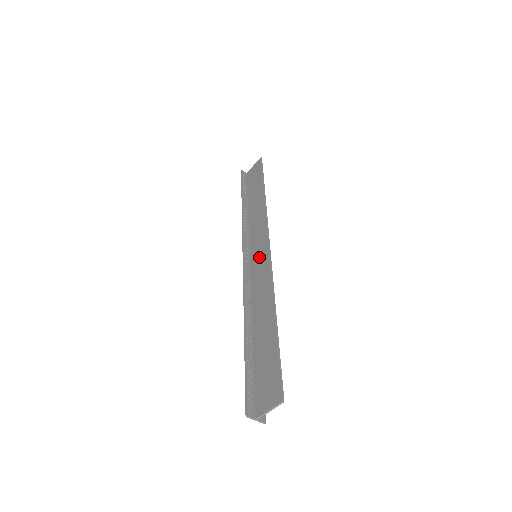
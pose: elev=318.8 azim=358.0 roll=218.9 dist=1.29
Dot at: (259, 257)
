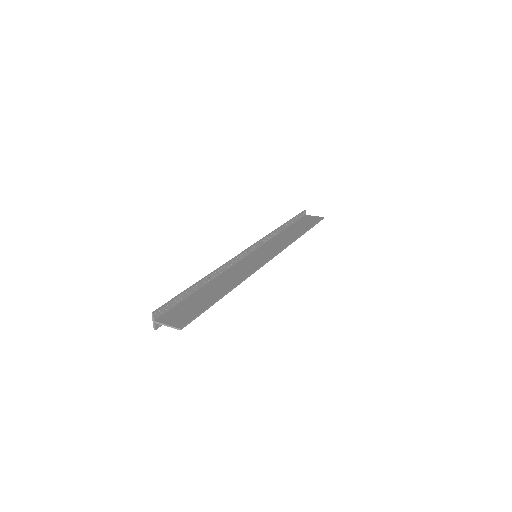
Dot at: (257, 258)
